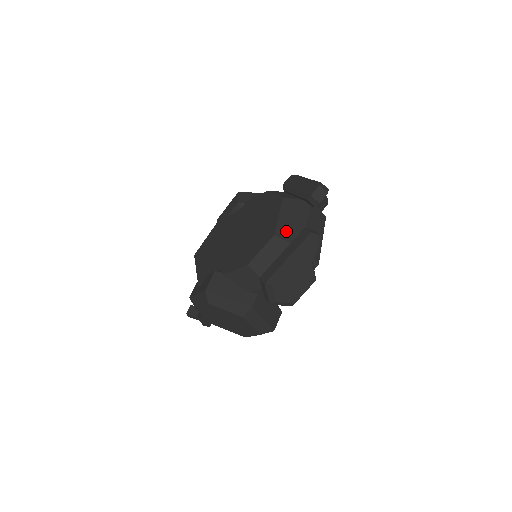
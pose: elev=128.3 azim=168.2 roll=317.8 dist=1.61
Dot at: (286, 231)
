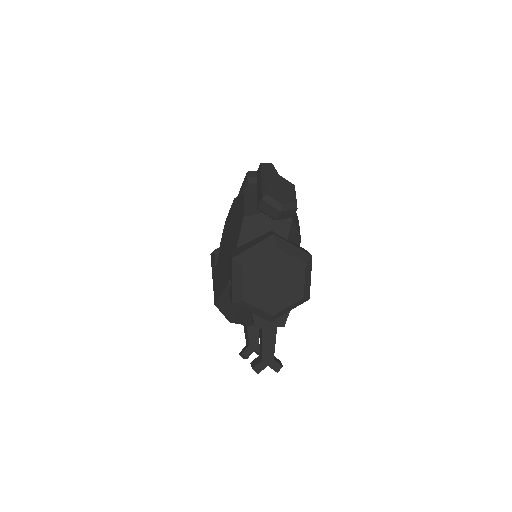
Dot at: occluded
